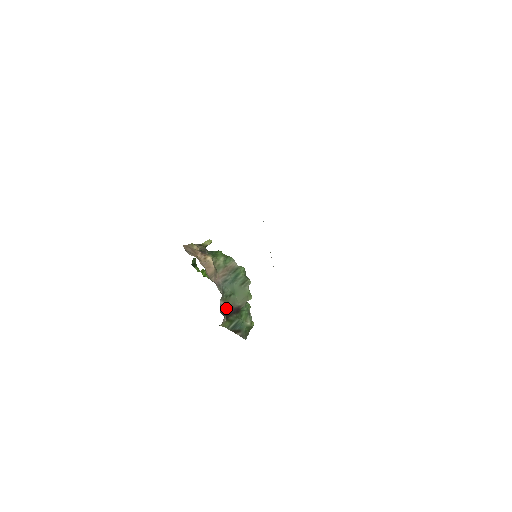
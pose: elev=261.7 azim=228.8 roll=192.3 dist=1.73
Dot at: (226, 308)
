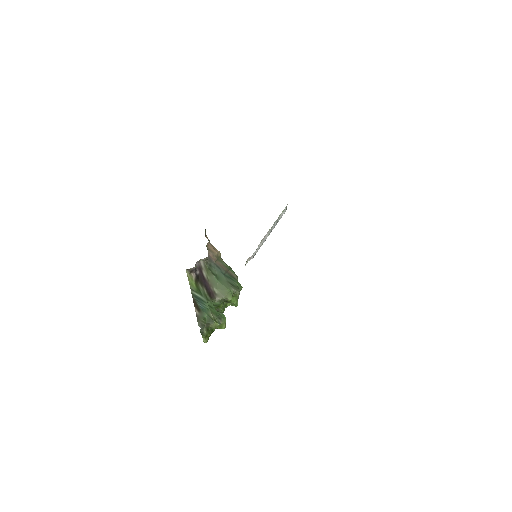
Dot at: (203, 273)
